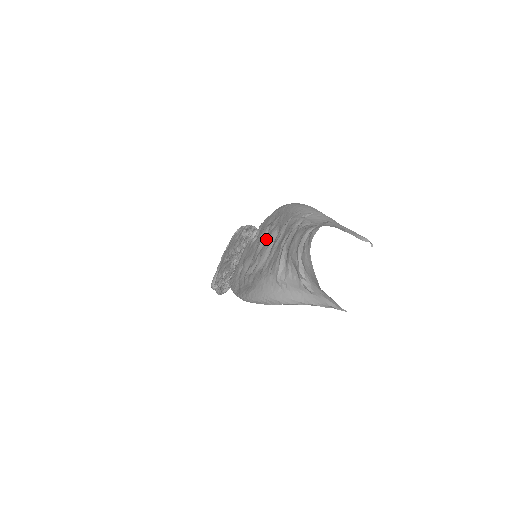
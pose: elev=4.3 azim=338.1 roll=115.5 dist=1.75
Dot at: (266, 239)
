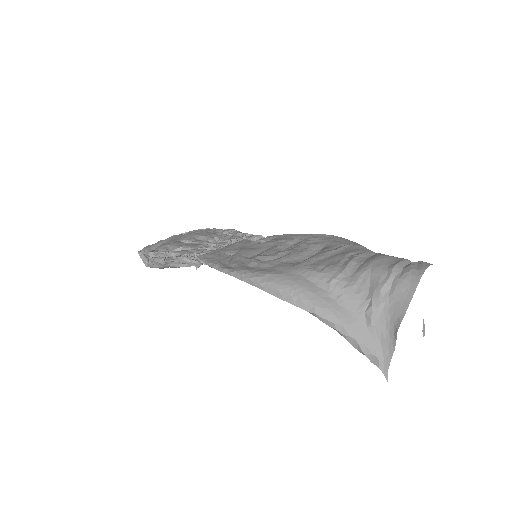
Dot at: (298, 245)
